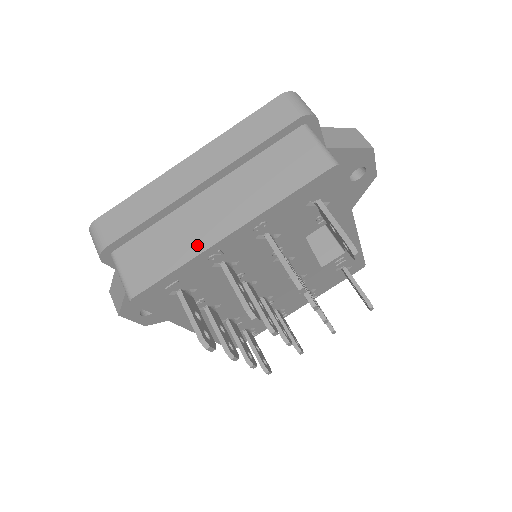
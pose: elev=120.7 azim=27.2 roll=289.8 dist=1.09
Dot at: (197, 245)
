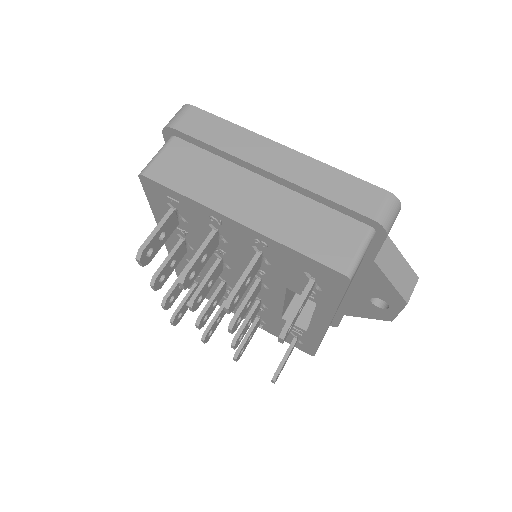
Dot at: (213, 200)
